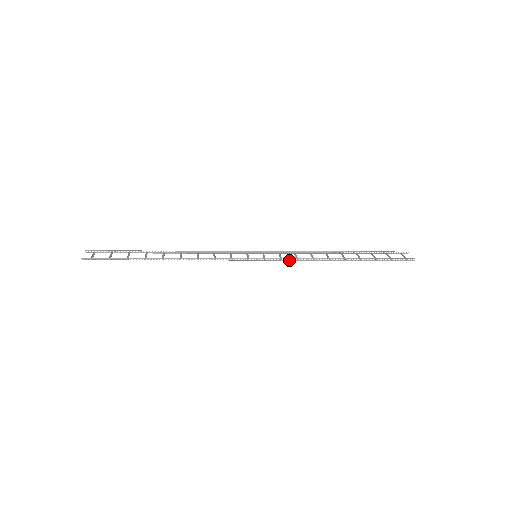
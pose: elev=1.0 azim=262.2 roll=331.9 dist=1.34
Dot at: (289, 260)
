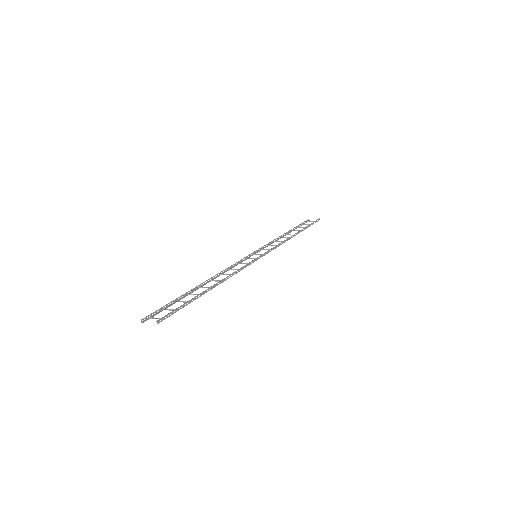
Dot at: (276, 247)
